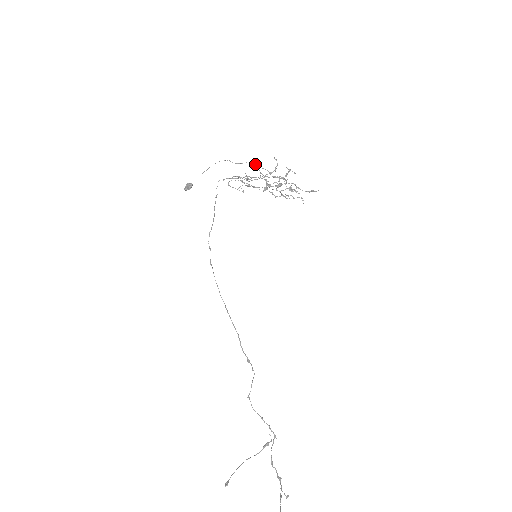
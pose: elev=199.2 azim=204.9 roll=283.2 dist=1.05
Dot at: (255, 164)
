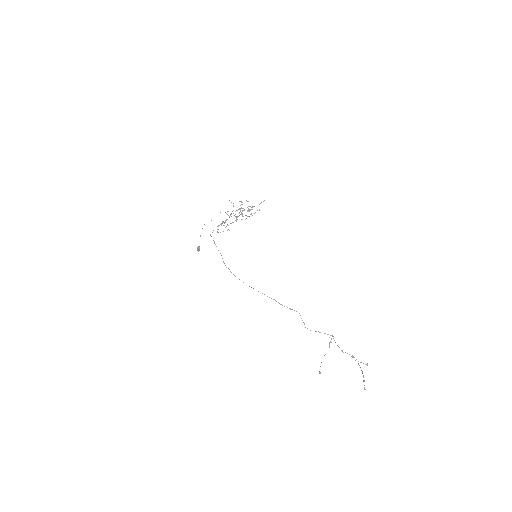
Dot at: occluded
